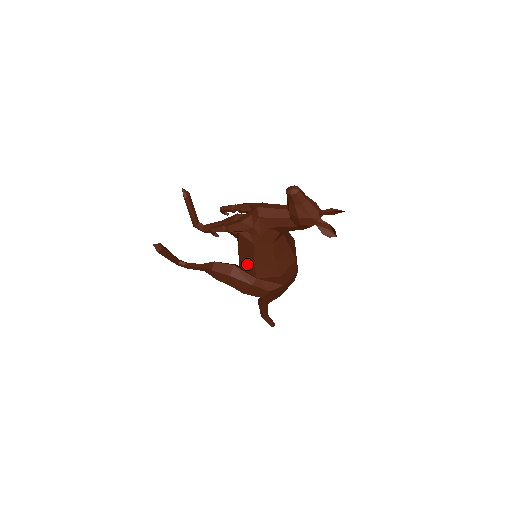
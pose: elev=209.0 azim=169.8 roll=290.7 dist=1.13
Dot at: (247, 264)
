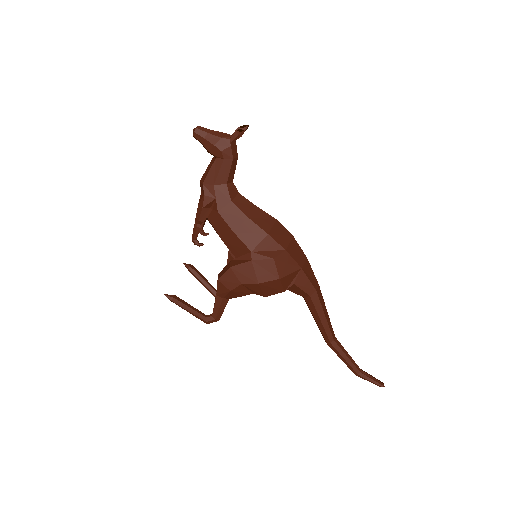
Dot at: (236, 246)
